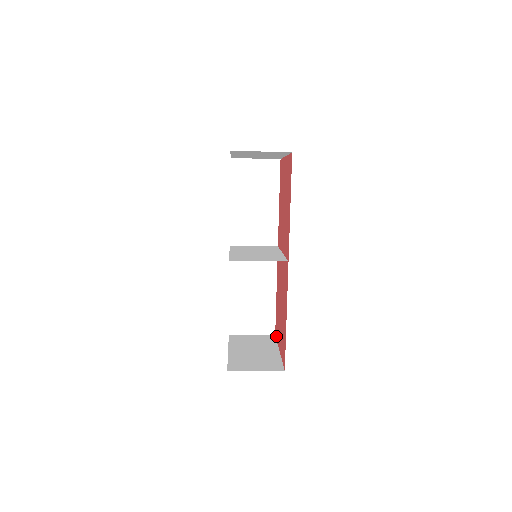
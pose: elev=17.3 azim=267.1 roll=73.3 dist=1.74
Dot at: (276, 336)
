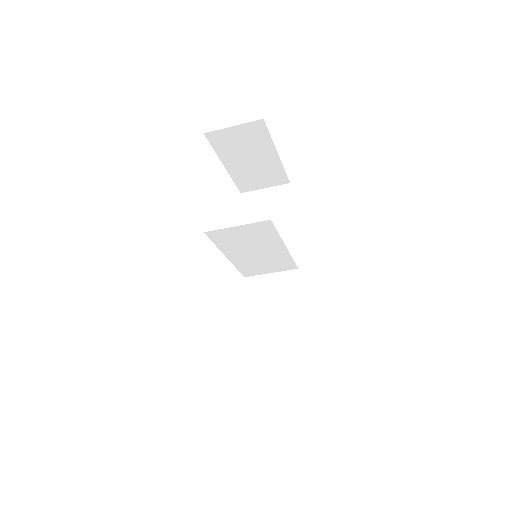
Dot at: occluded
